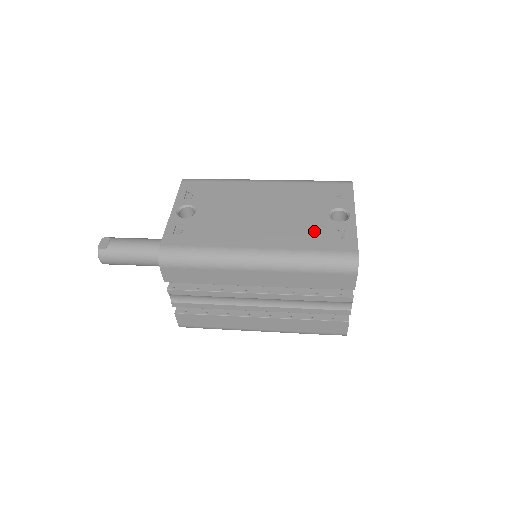
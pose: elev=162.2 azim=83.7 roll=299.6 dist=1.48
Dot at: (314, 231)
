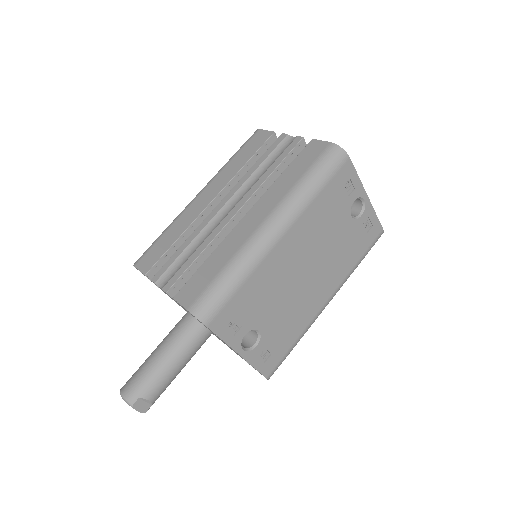
Dot at: (351, 244)
